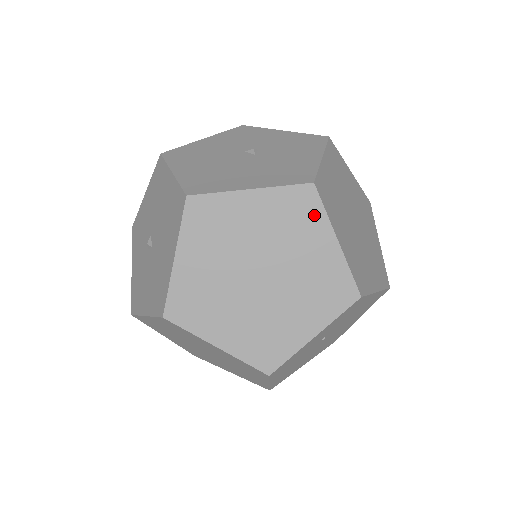
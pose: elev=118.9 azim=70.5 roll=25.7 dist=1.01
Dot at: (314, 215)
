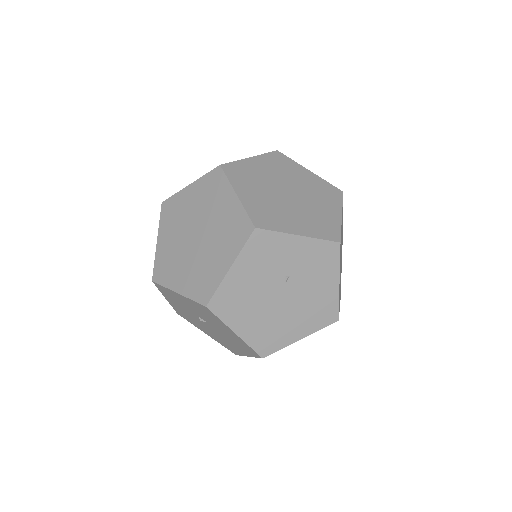
Dot at: (335, 199)
